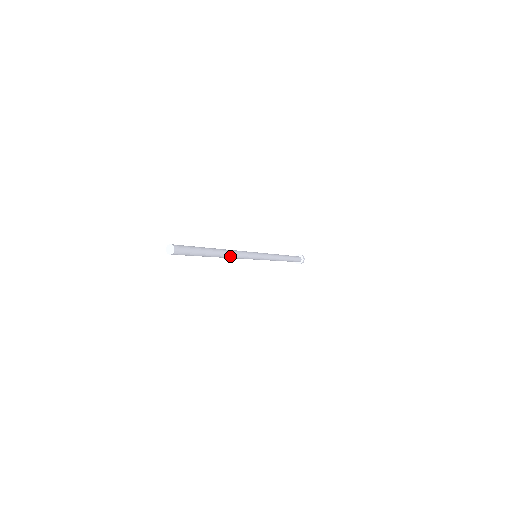
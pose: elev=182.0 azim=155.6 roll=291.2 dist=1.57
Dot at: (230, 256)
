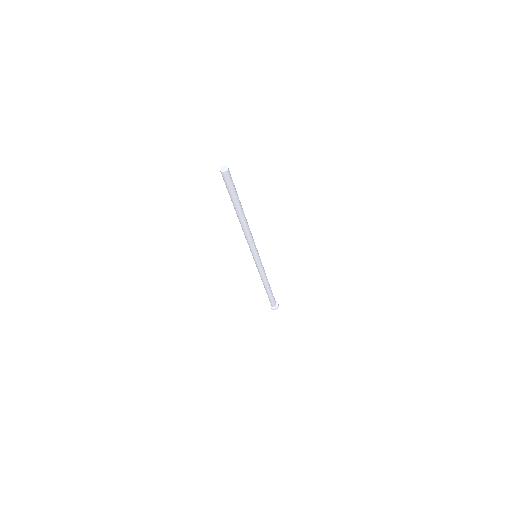
Dot at: (248, 225)
